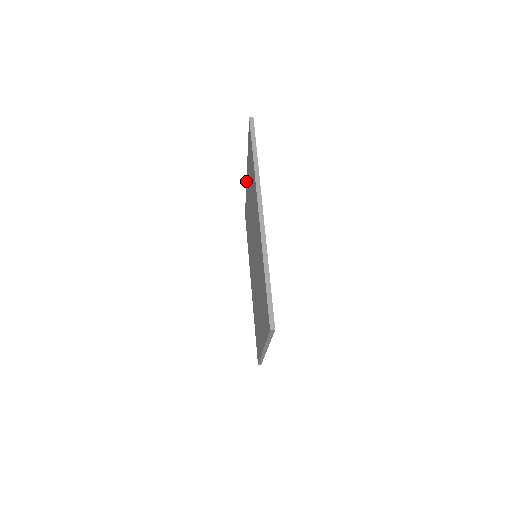
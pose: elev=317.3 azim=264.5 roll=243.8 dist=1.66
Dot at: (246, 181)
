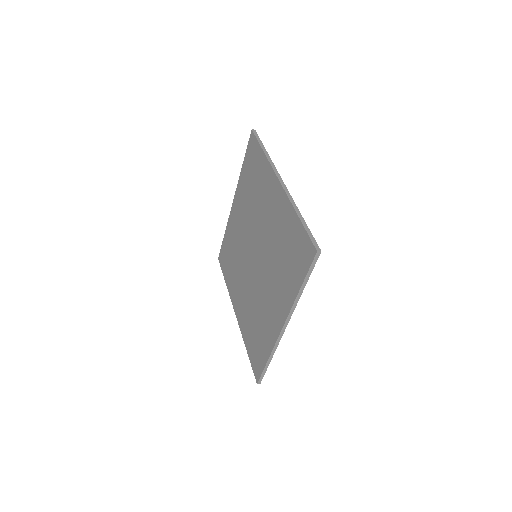
Dot at: occluded
